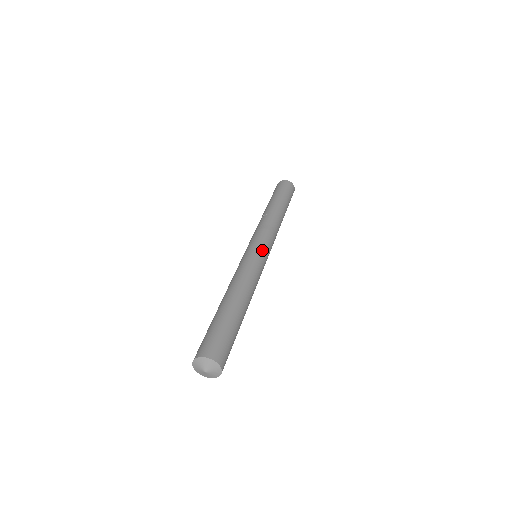
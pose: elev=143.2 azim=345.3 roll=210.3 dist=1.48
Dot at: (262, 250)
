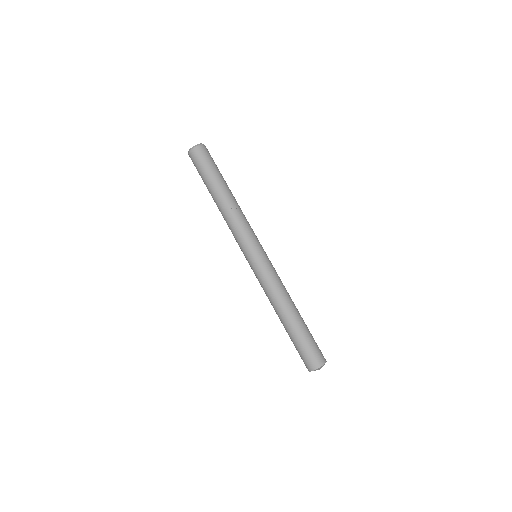
Dot at: (265, 252)
